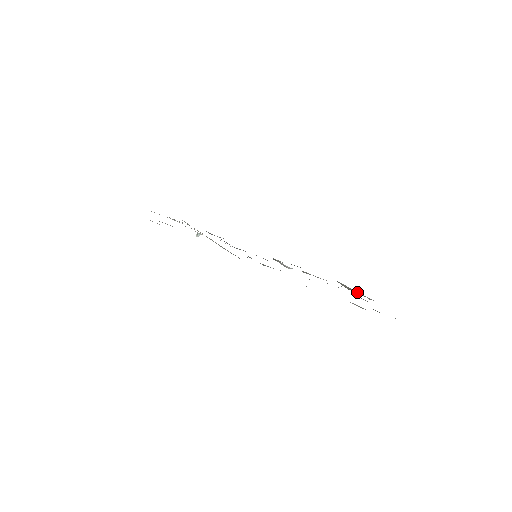
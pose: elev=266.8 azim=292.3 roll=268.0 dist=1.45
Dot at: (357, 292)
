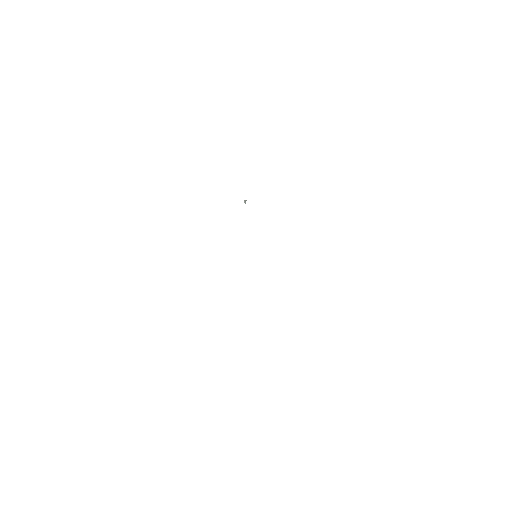
Dot at: occluded
